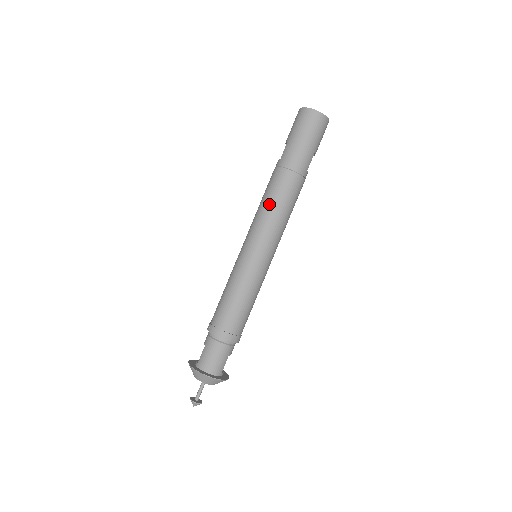
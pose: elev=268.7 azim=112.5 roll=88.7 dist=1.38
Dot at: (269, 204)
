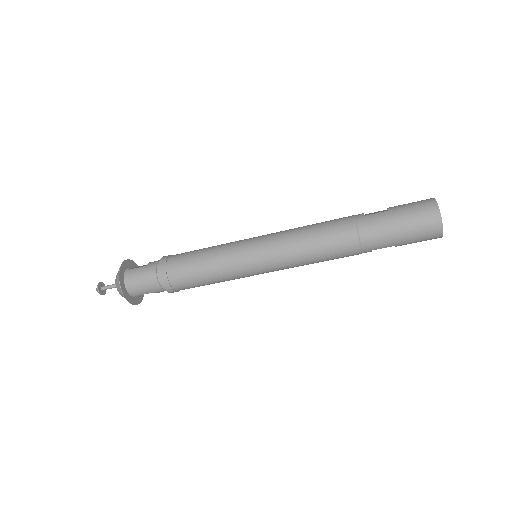
Dot at: (310, 237)
